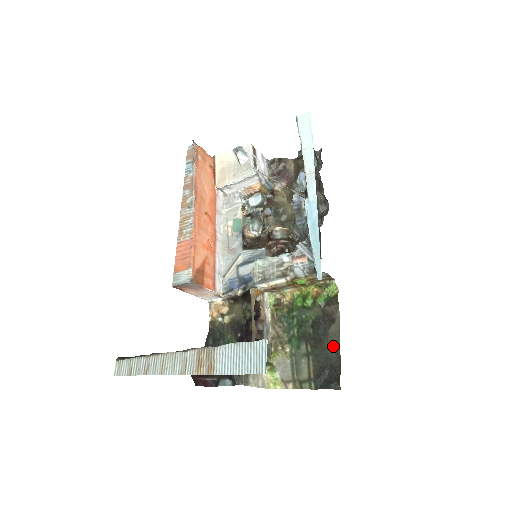
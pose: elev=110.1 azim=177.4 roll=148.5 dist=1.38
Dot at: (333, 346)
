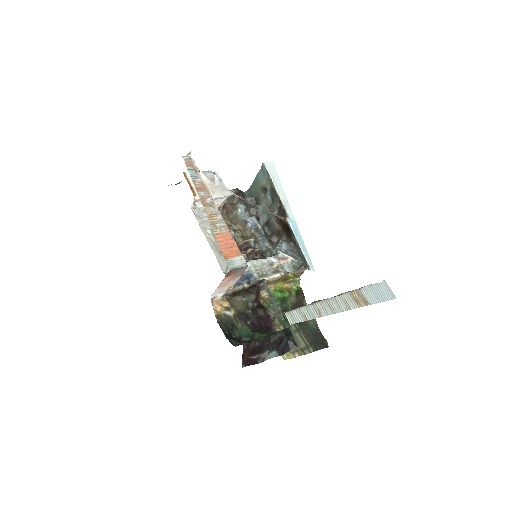
Dot at: (312, 321)
